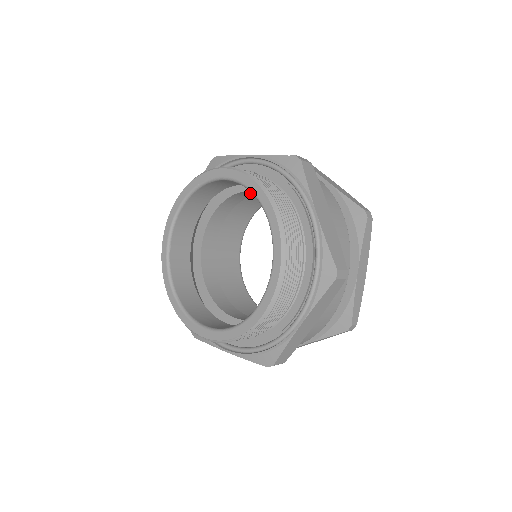
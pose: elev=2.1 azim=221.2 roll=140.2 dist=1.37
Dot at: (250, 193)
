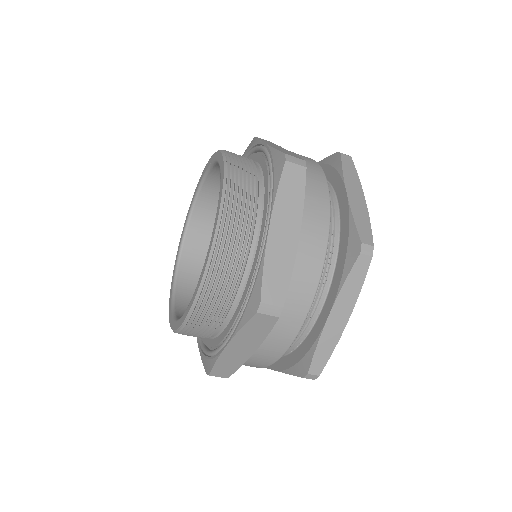
Dot at: occluded
